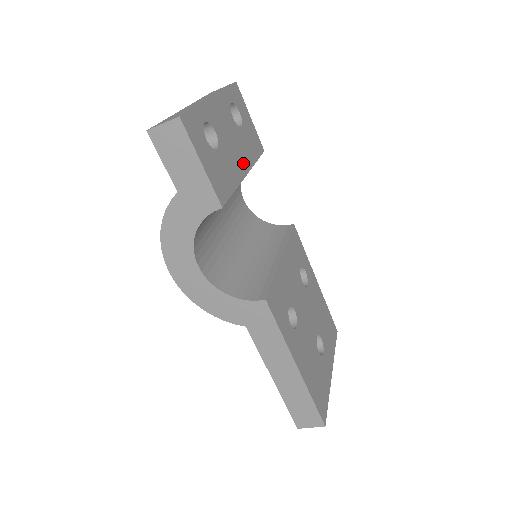
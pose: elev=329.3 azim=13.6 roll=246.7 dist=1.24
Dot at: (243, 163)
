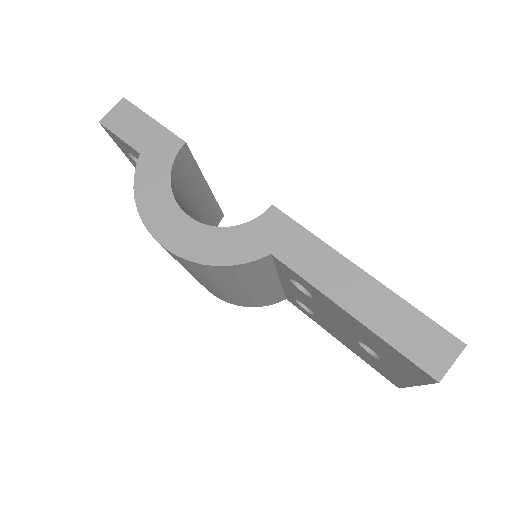
Dot at: occluded
